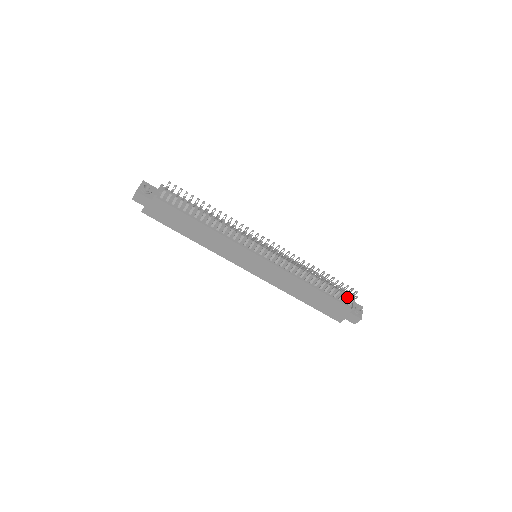
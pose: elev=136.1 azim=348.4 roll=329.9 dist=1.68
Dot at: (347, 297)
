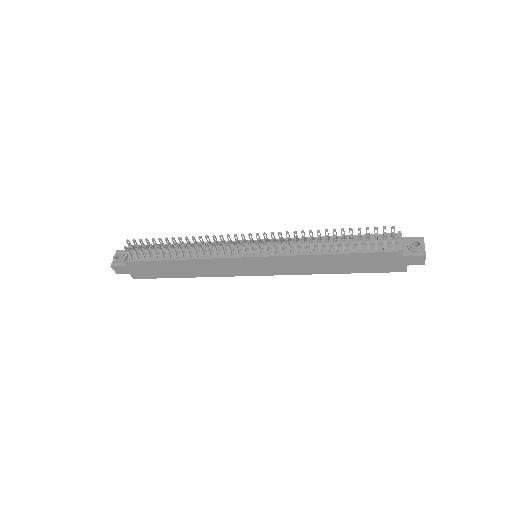
Dot at: (383, 241)
